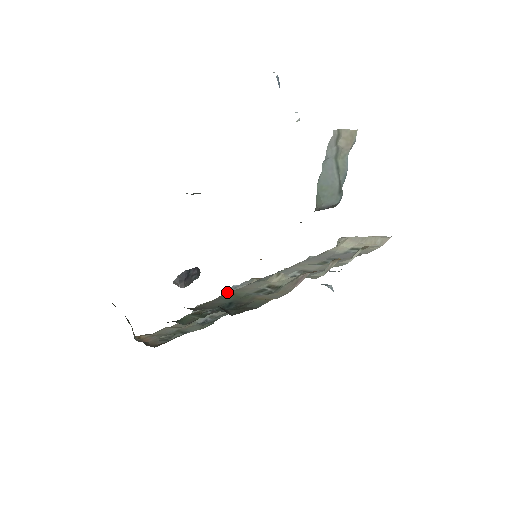
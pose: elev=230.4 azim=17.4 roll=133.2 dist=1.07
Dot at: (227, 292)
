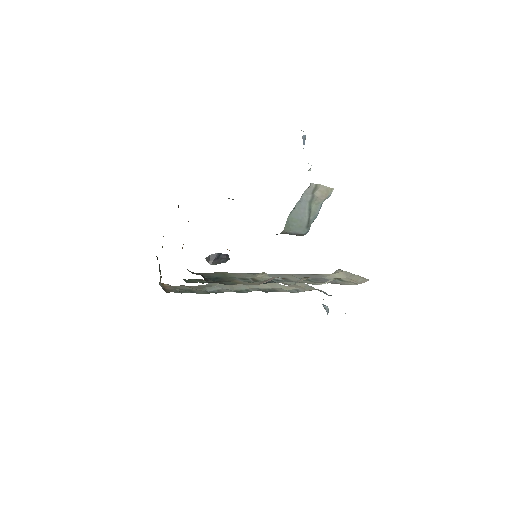
Dot at: (223, 272)
